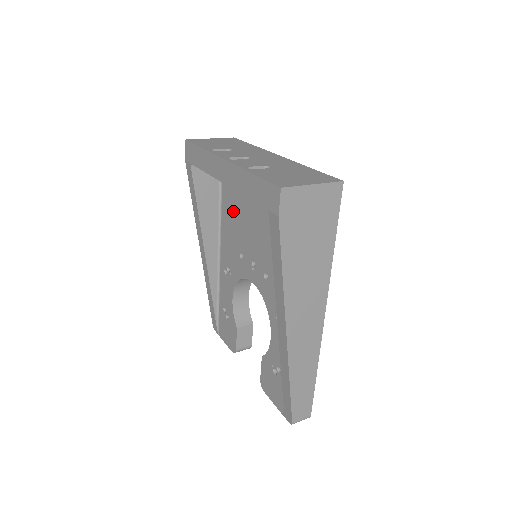
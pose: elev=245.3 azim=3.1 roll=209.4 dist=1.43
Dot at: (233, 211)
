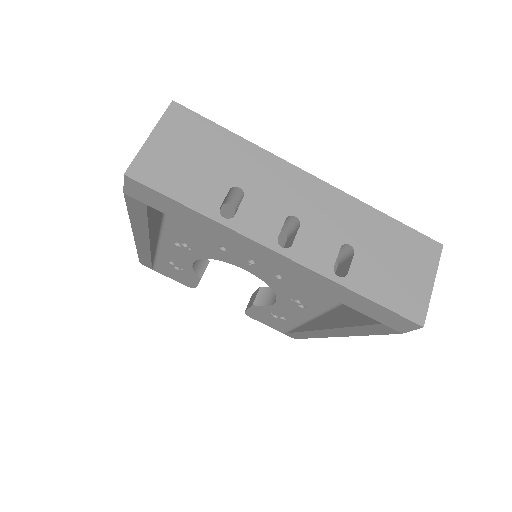
Dot at: occluded
